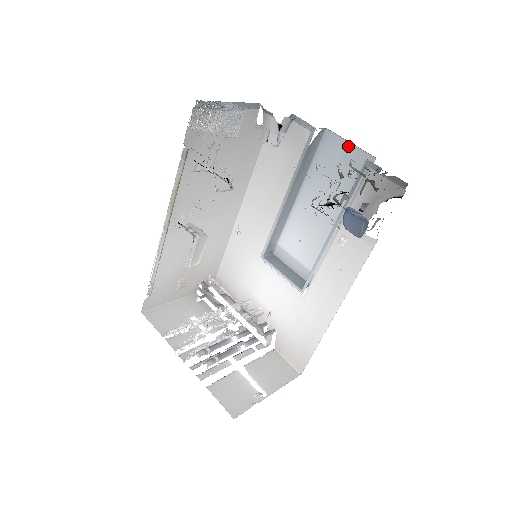
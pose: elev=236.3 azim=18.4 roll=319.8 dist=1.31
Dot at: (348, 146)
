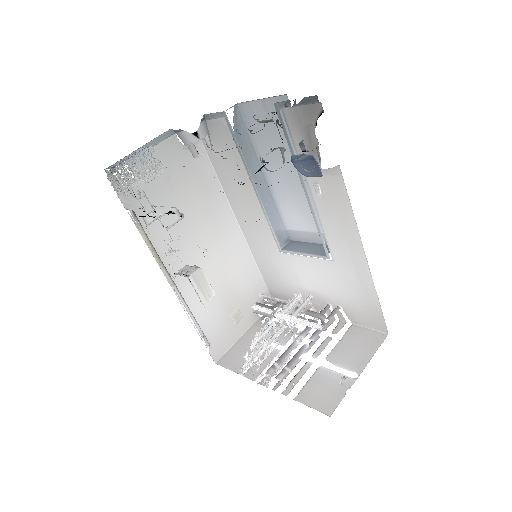
Dot at: (262, 103)
